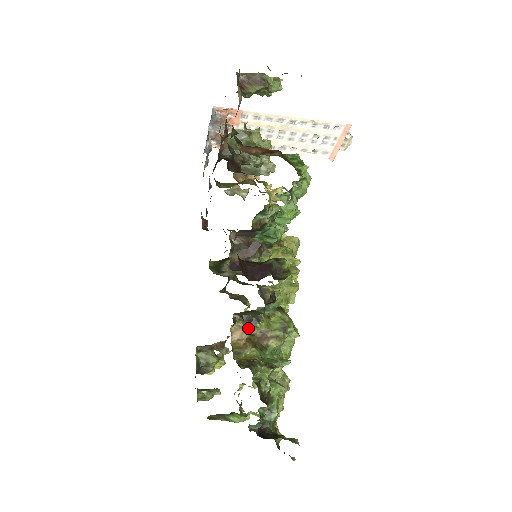
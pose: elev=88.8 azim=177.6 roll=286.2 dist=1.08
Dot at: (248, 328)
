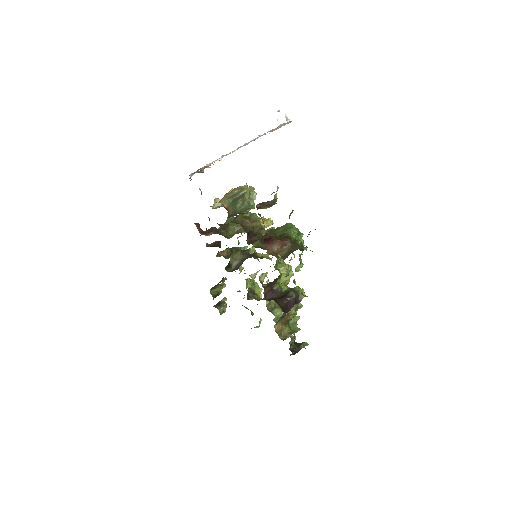
Dot at: occluded
